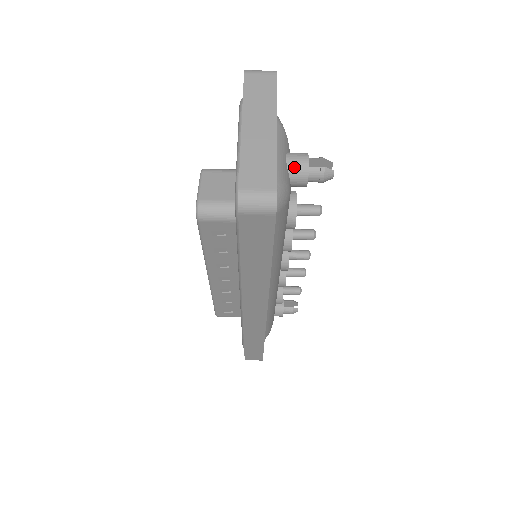
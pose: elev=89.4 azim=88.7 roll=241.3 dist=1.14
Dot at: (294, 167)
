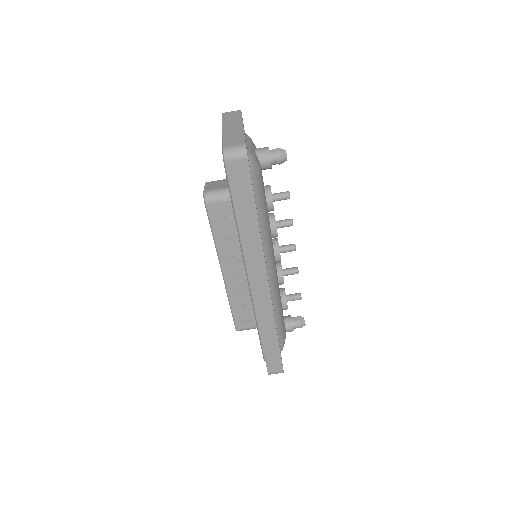
Dot at: (260, 153)
